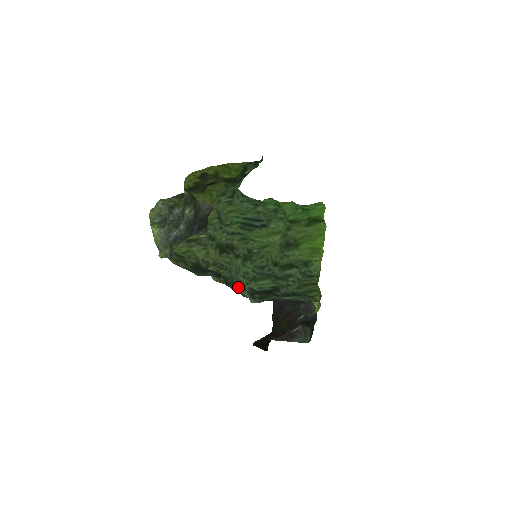
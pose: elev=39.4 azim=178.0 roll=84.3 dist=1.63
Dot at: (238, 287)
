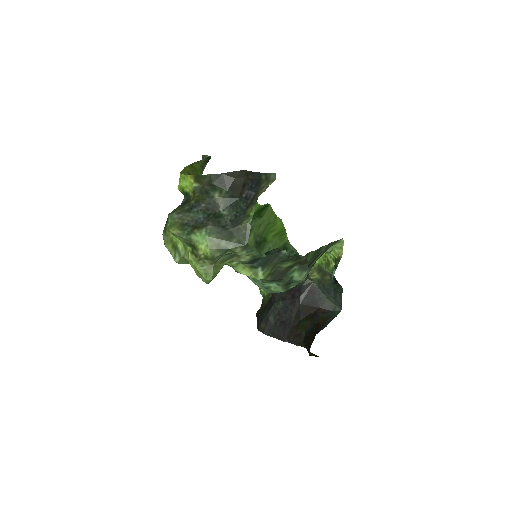
Dot at: (296, 255)
